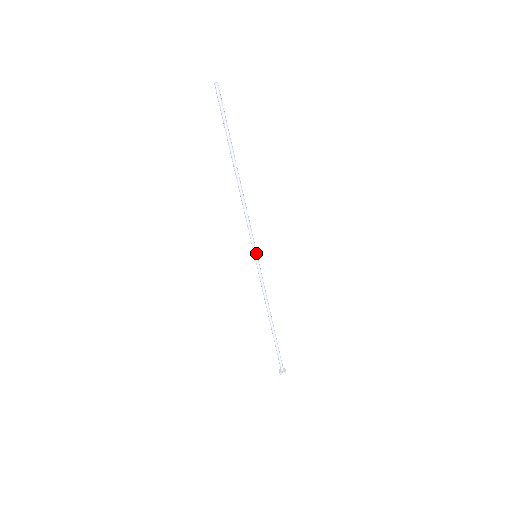
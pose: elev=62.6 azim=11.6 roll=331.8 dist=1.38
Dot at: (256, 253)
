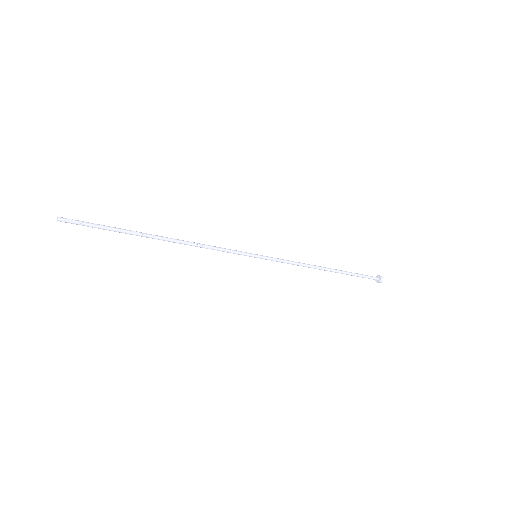
Dot at: occluded
